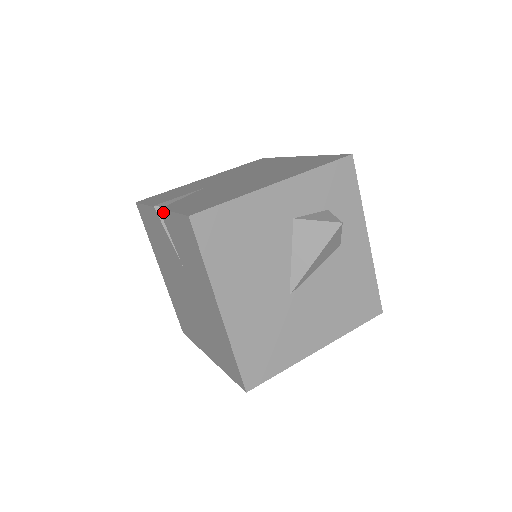
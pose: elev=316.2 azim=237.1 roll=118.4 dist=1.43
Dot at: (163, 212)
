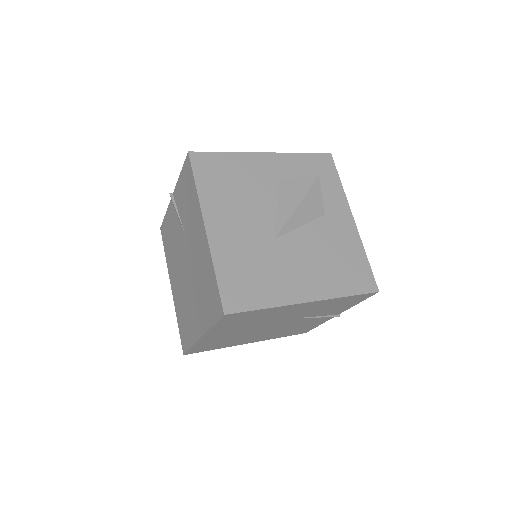
Dot at: (175, 190)
